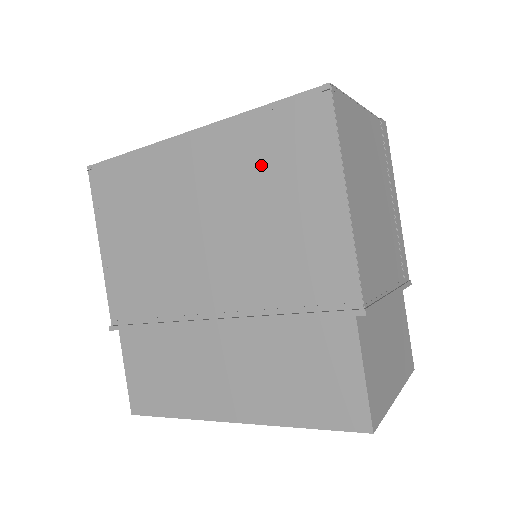
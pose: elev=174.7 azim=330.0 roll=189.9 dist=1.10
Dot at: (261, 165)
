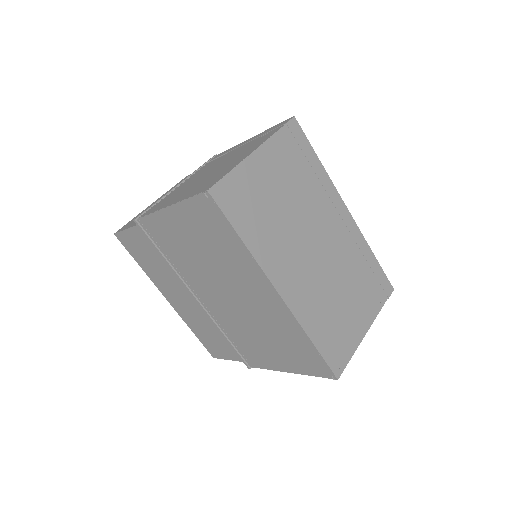
Dot at: (283, 338)
